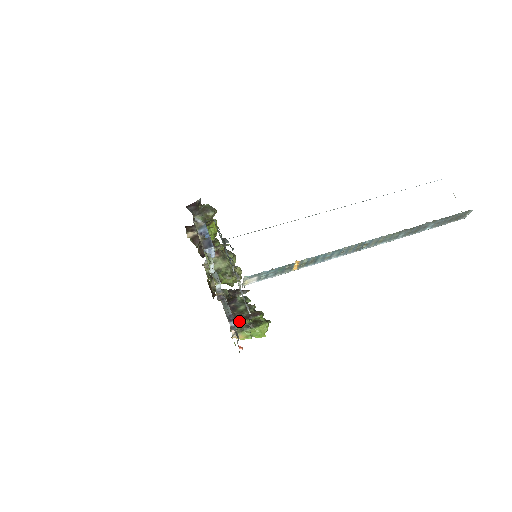
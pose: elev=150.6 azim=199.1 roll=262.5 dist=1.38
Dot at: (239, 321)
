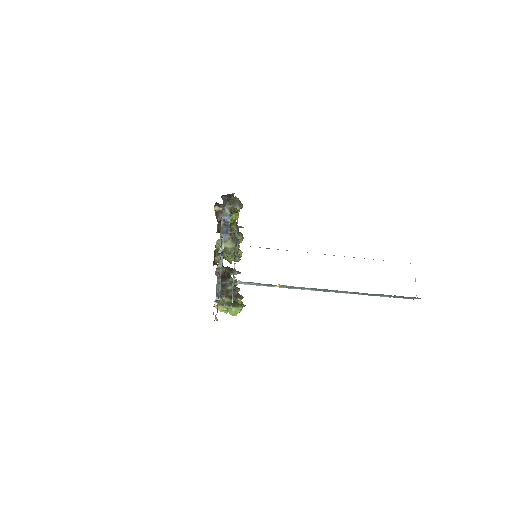
Dot at: (223, 297)
